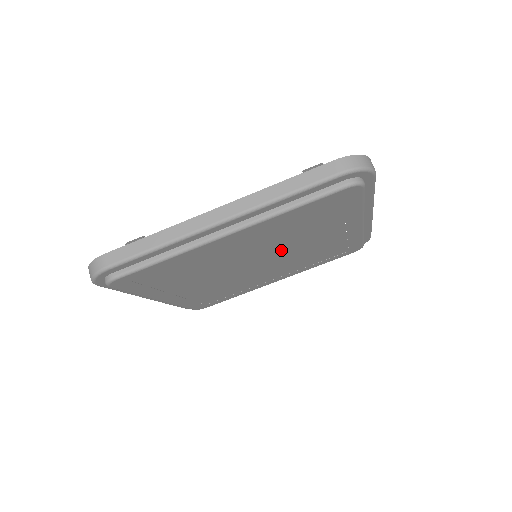
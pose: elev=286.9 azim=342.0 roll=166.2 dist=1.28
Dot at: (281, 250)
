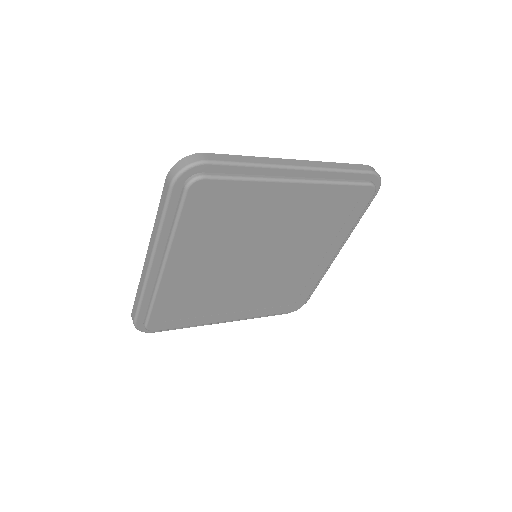
Dot at: (255, 244)
